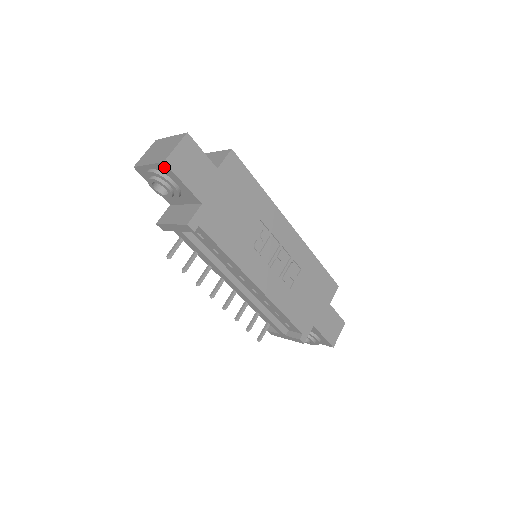
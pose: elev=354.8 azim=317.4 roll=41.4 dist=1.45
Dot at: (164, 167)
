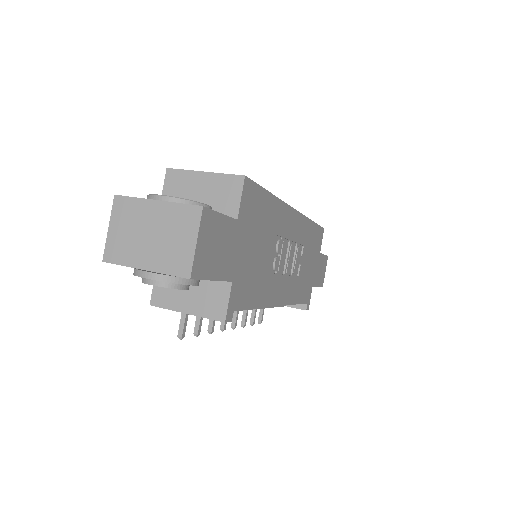
Dot at: (184, 277)
